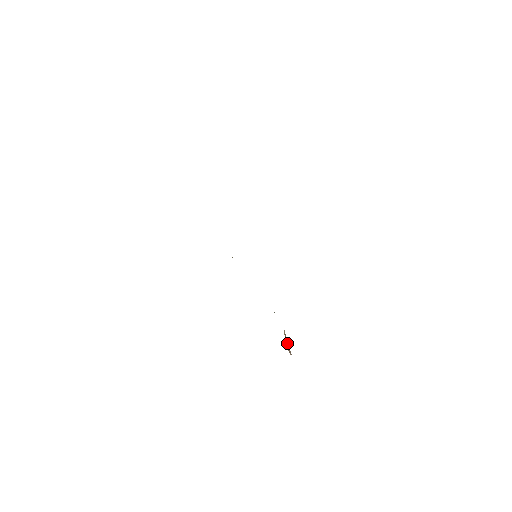
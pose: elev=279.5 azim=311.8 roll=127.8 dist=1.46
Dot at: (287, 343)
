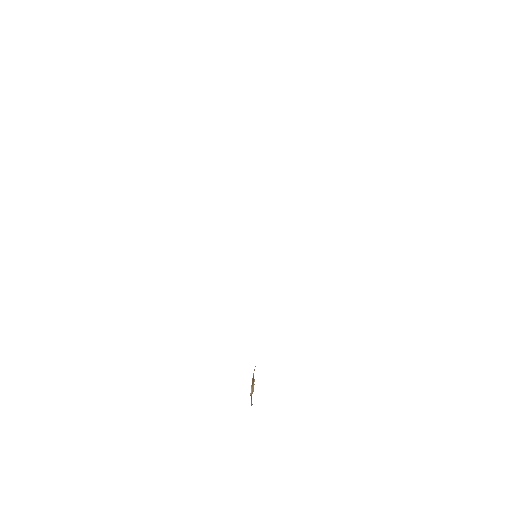
Dot at: (252, 386)
